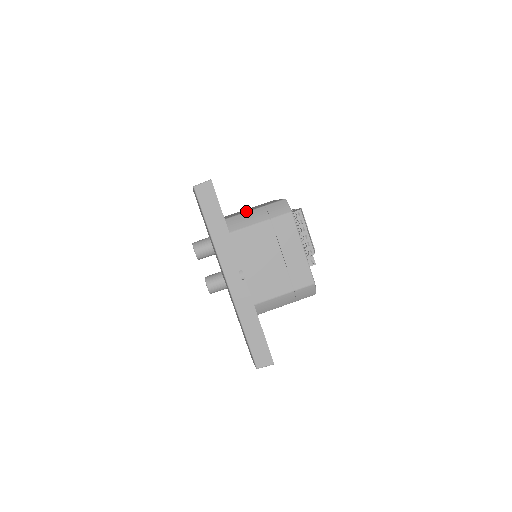
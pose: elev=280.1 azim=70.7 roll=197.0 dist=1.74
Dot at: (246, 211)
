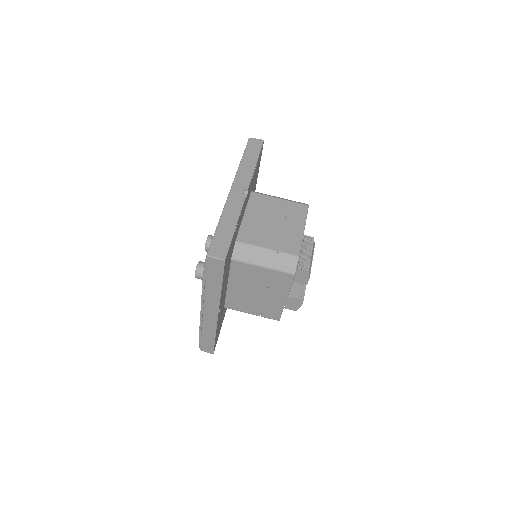
Dot at: occluded
